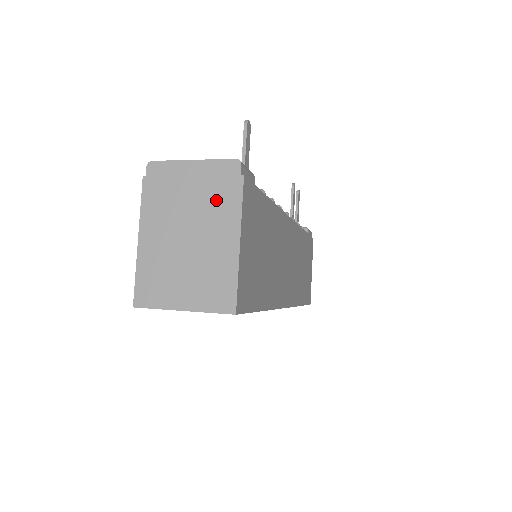
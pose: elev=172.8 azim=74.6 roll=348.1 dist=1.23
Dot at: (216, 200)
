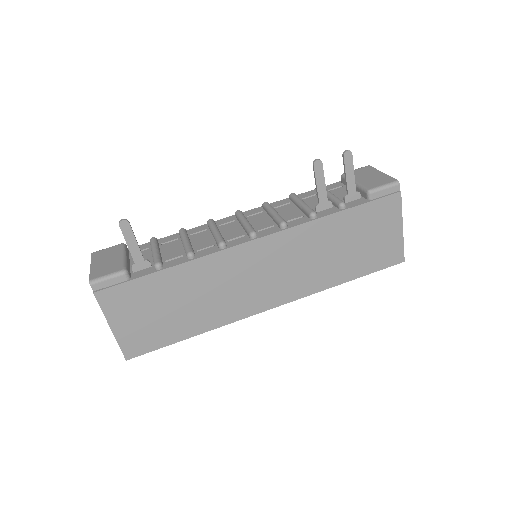
Dot at: occluded
